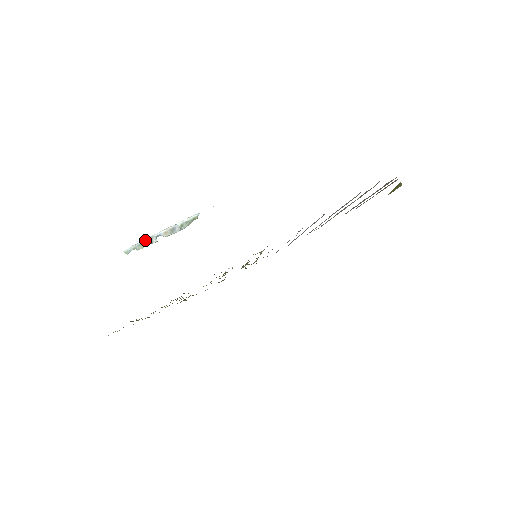
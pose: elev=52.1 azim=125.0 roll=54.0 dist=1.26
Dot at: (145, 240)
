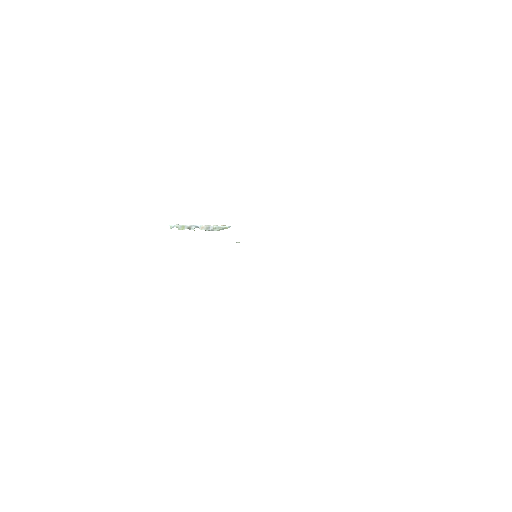
Dot at: (187, 225)
